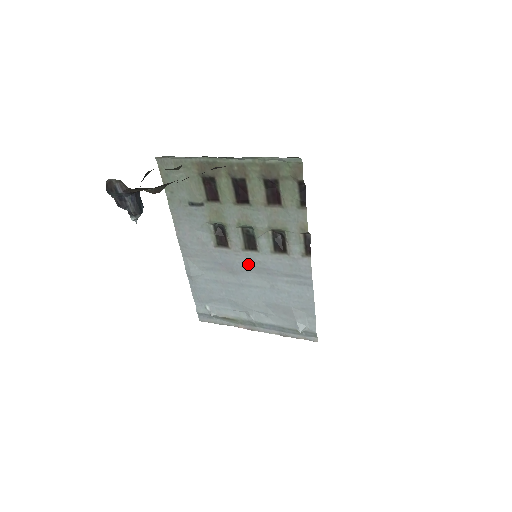
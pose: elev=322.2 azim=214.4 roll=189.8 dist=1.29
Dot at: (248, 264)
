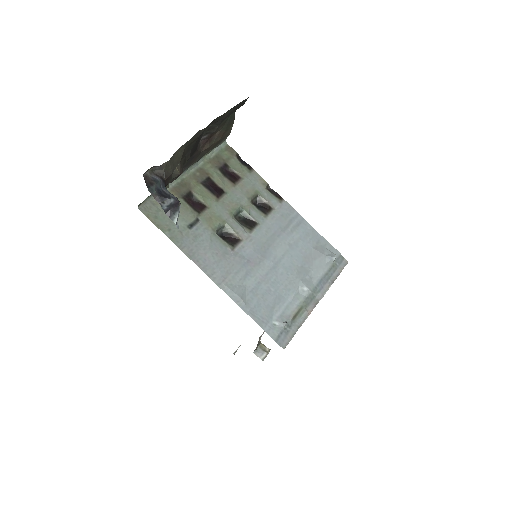
Dot at: (262, 242)
